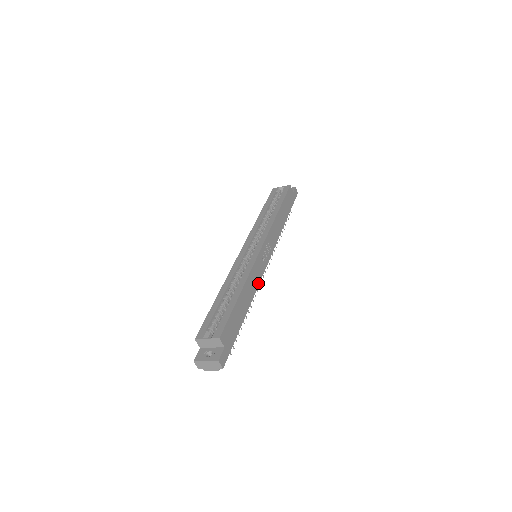
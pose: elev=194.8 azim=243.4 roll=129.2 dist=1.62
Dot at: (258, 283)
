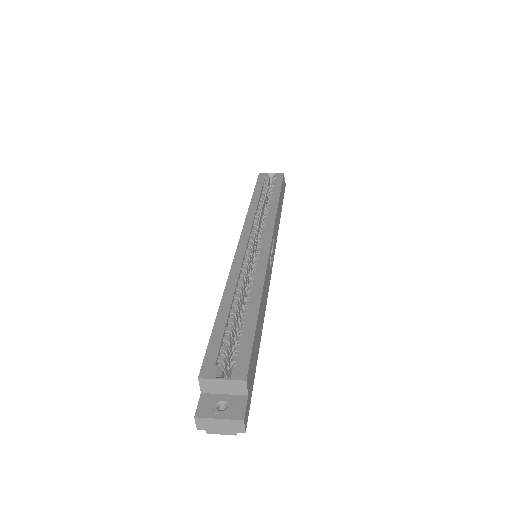
Dot at: (267, 295)
